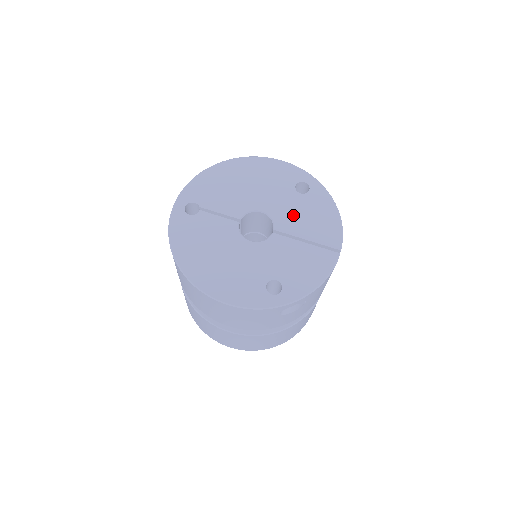
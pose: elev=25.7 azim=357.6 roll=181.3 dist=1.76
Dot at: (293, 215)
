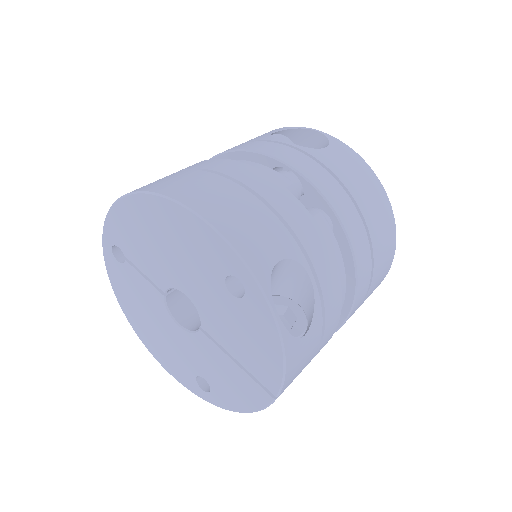
Dot at: (221, 321)
